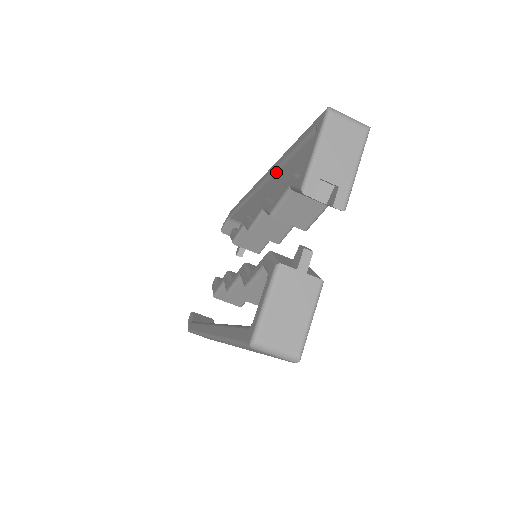
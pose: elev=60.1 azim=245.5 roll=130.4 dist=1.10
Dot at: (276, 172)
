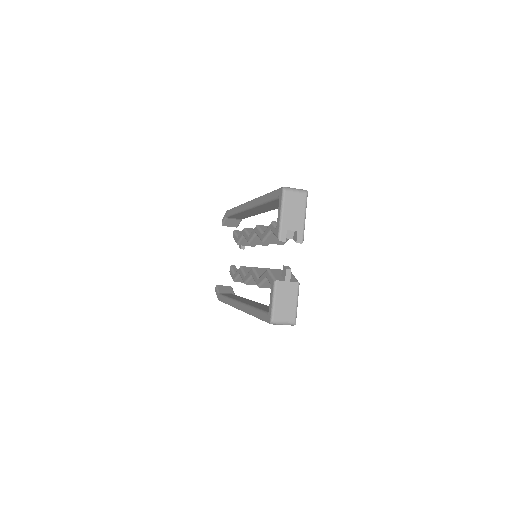
Dot at: (258, 206)
